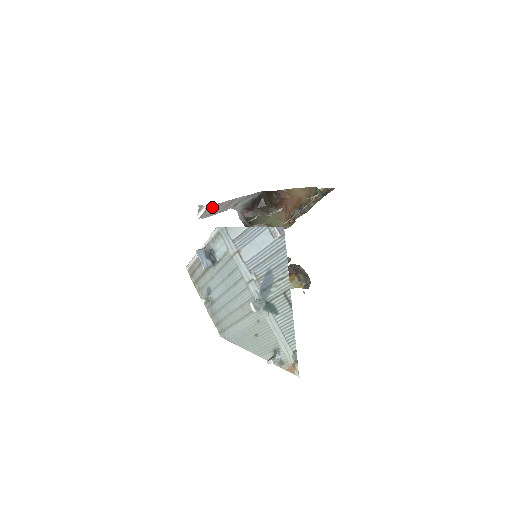
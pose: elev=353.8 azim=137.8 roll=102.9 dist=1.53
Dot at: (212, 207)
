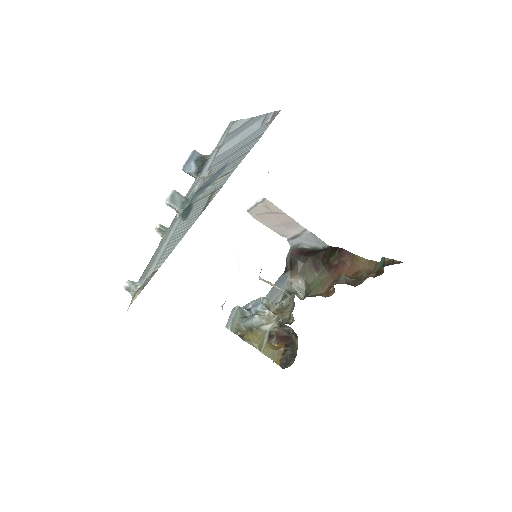
Dot at: (267, 204)
